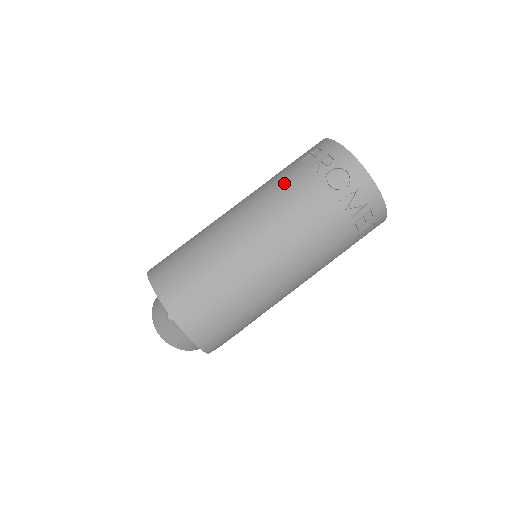
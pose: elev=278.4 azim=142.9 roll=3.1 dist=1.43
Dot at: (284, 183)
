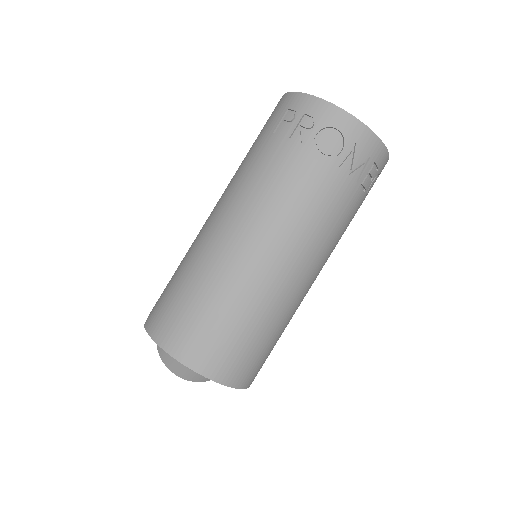
Dot at: (266, 168)
